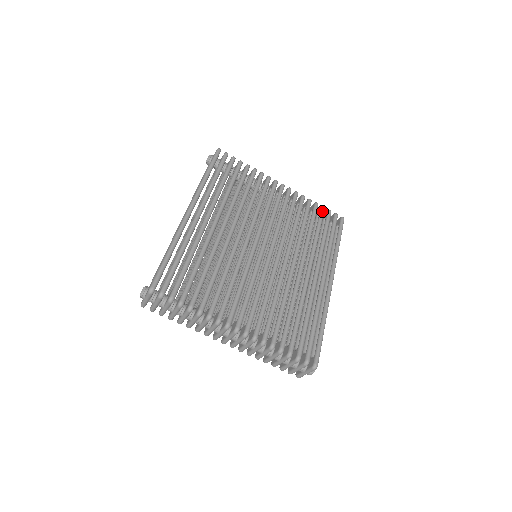
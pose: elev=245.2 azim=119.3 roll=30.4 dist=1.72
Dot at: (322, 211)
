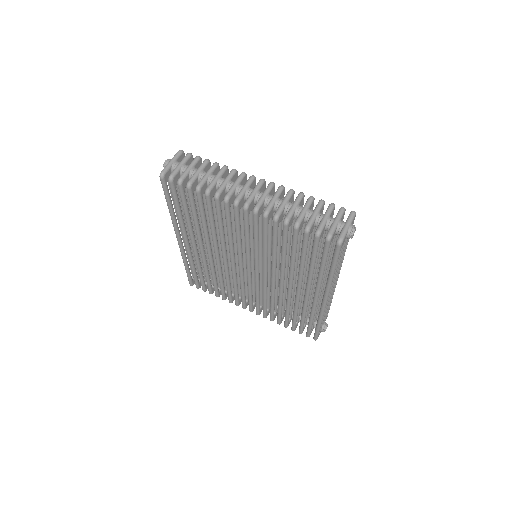
Dot at: occluded
